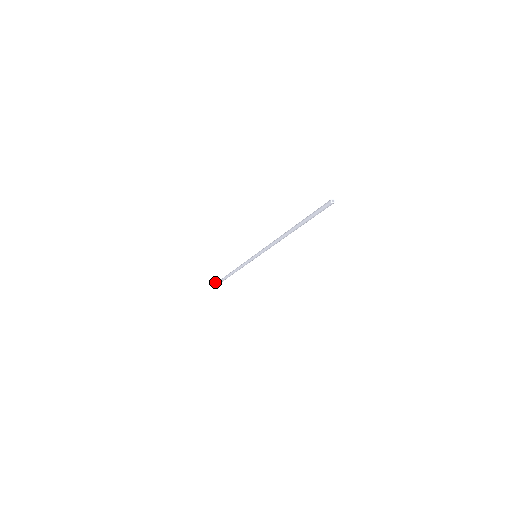
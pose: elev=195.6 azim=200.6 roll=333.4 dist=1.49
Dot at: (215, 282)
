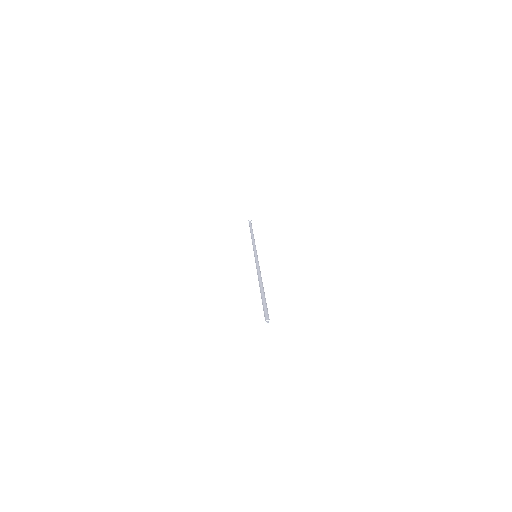
Dot at: (249, 220)
